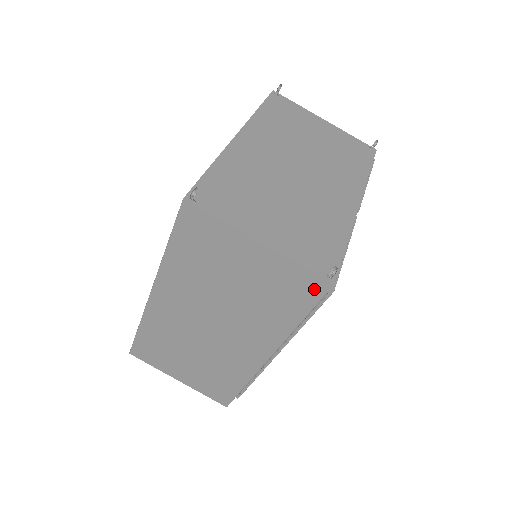
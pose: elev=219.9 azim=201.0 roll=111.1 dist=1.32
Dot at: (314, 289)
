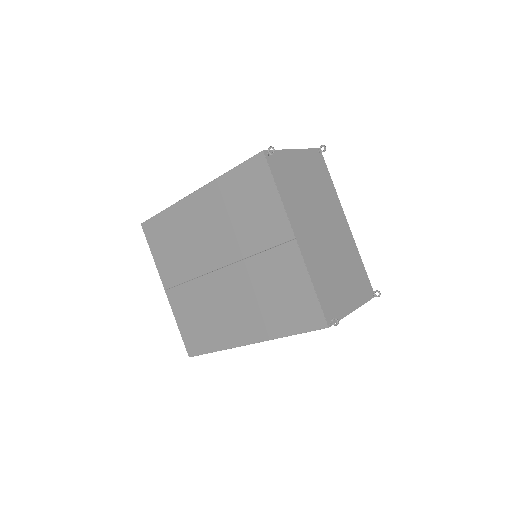
Dot at: occluded
